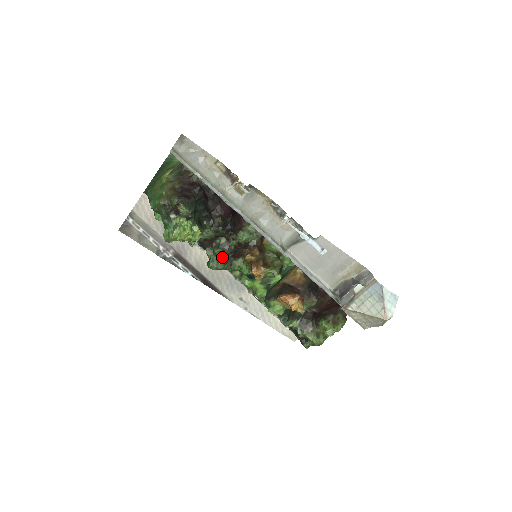
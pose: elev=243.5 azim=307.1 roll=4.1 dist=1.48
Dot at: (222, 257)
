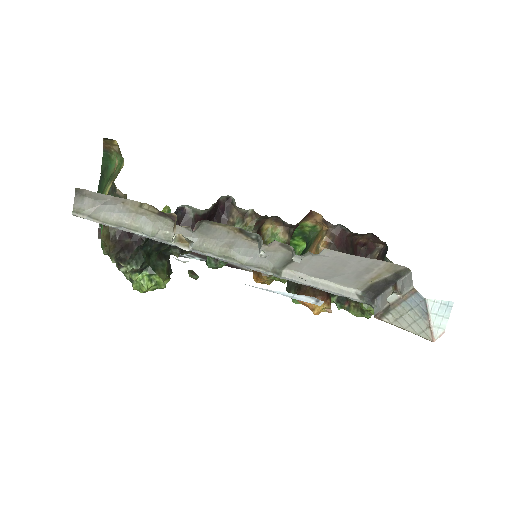
Dot at: occluded
